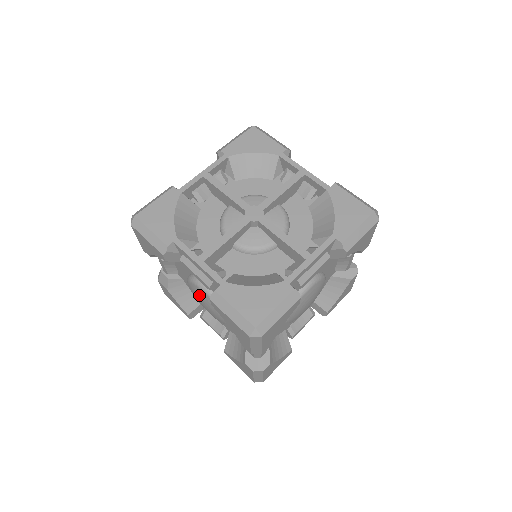
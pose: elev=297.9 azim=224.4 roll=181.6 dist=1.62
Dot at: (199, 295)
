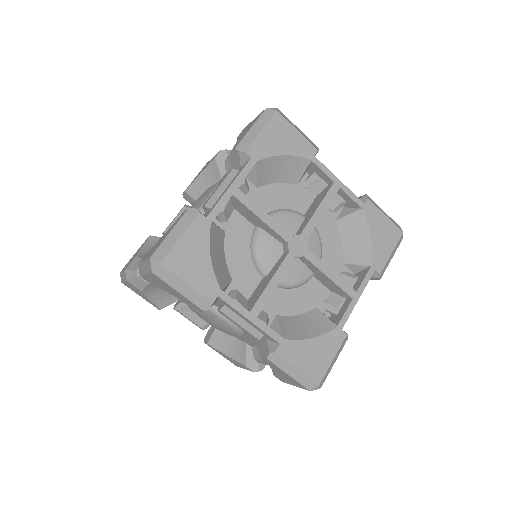
Dot at: (210, 318)
